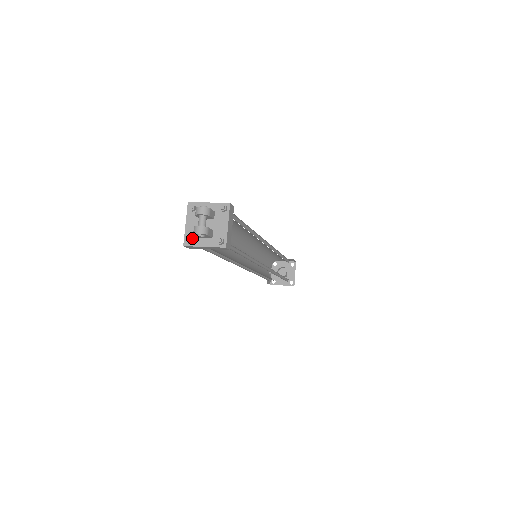
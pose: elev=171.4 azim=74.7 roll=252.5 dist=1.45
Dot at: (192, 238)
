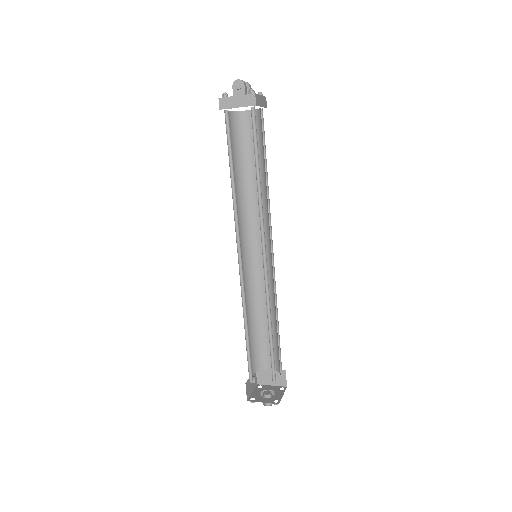
Dot at: (228, 97)
